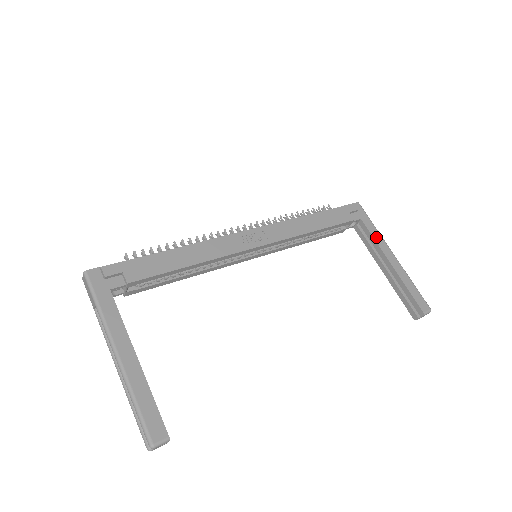
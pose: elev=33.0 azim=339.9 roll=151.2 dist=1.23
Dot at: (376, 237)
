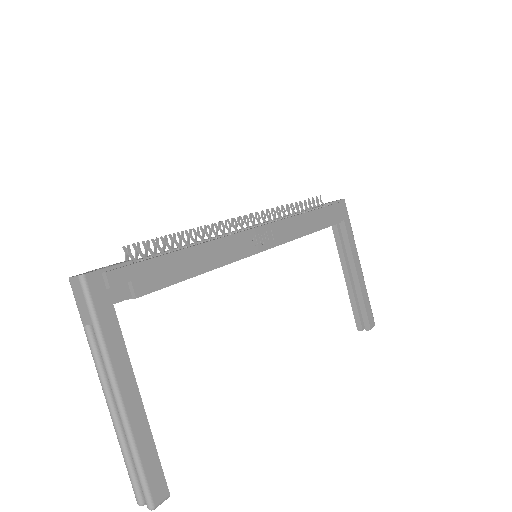
Dot at: (352, 243)
